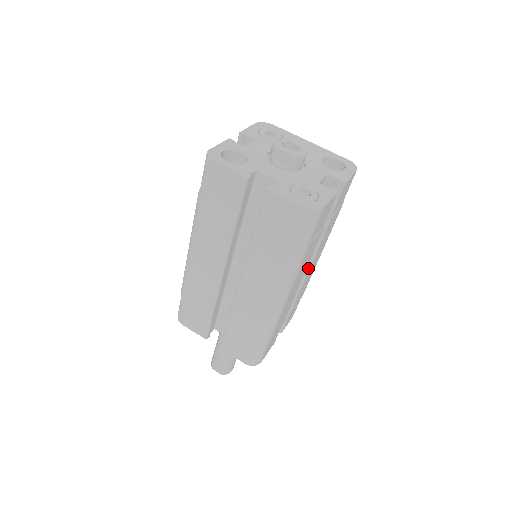
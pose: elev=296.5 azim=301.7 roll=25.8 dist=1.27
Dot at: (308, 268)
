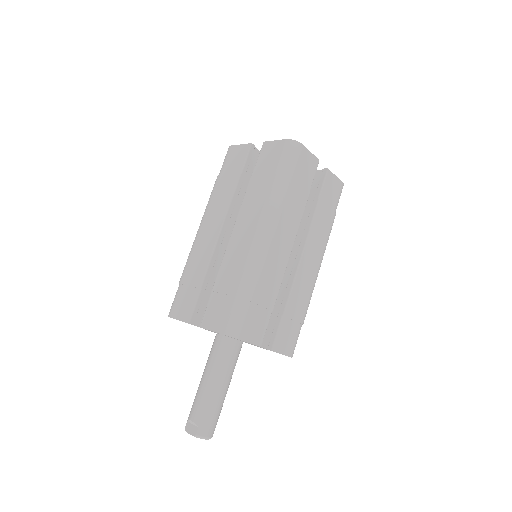
Dot at: (301, 254)
